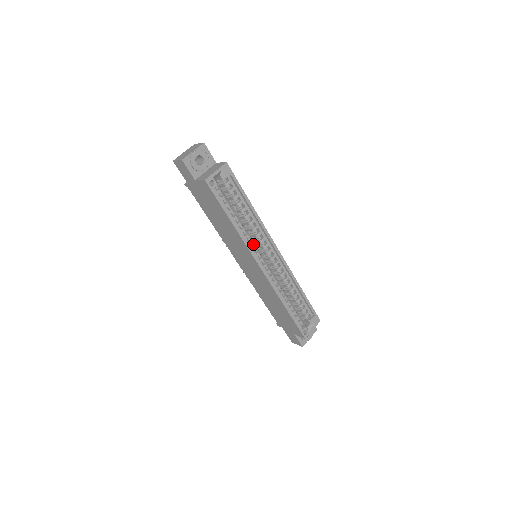
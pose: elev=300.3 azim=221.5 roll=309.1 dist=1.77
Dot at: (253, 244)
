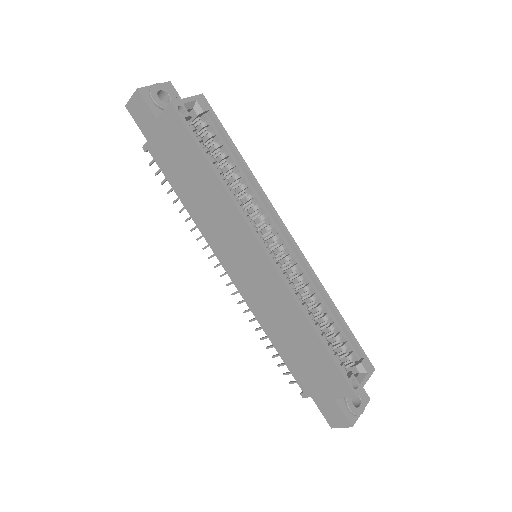
Dot at: (250, 219)
